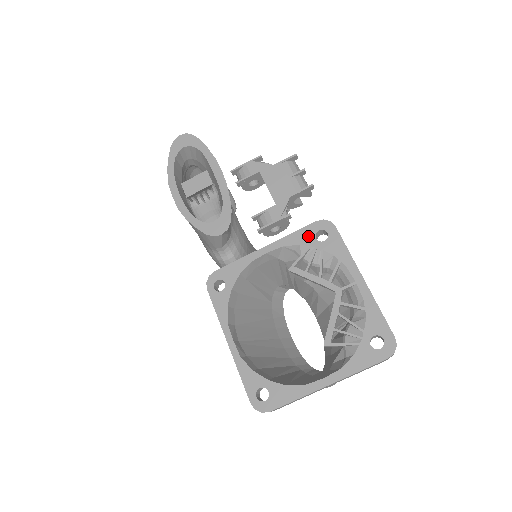
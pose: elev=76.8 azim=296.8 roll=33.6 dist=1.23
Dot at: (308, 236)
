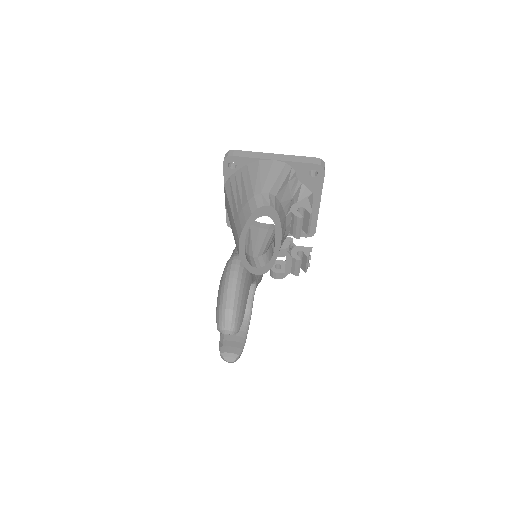
Dot at: occluded
